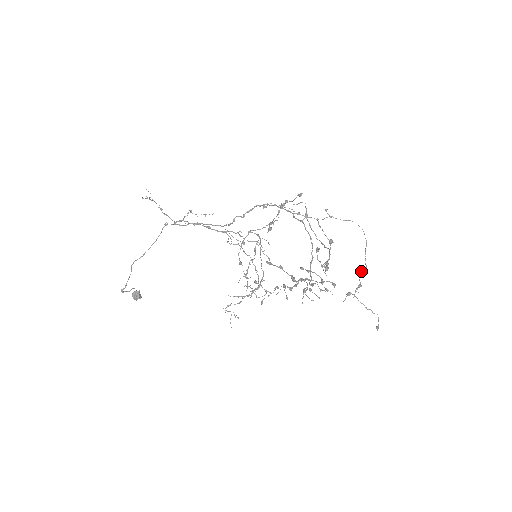
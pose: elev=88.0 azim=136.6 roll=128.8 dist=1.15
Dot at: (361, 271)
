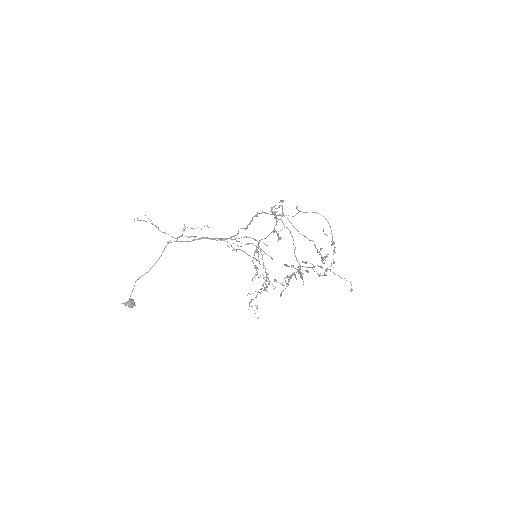
Dot at: (333, 251)
